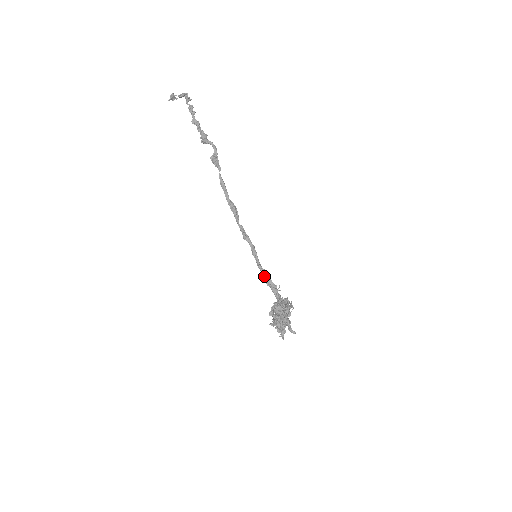
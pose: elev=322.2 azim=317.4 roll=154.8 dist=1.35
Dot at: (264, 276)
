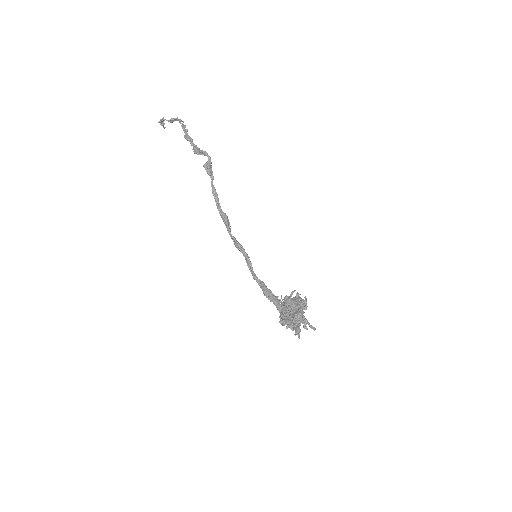
Dot at: (261, 287)
